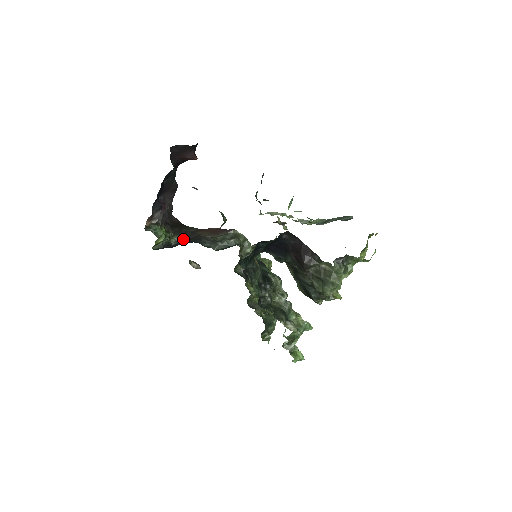
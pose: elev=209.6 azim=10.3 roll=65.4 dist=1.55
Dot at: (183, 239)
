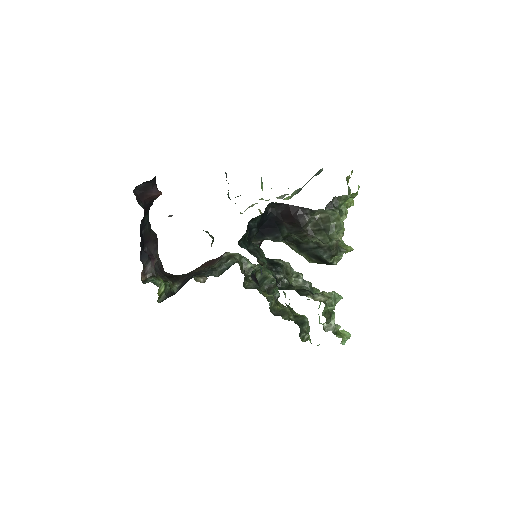
Dot at: (183, 283)
